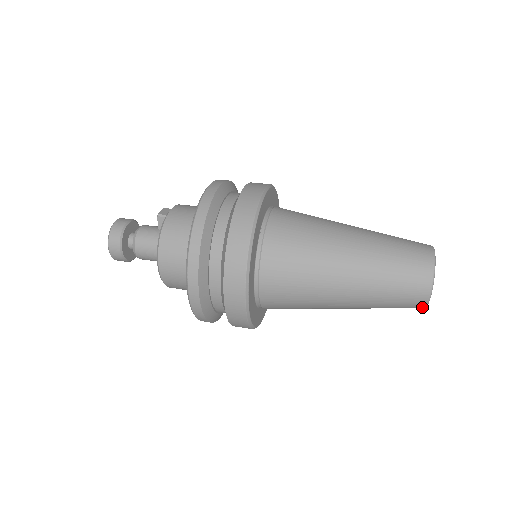
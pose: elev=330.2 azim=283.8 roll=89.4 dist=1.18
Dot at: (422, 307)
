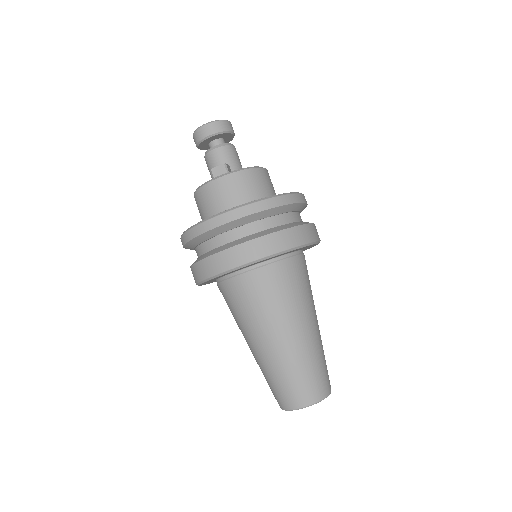
Dot at: occluded
